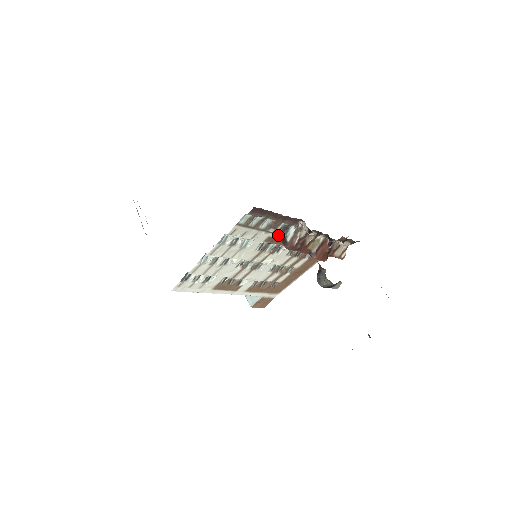
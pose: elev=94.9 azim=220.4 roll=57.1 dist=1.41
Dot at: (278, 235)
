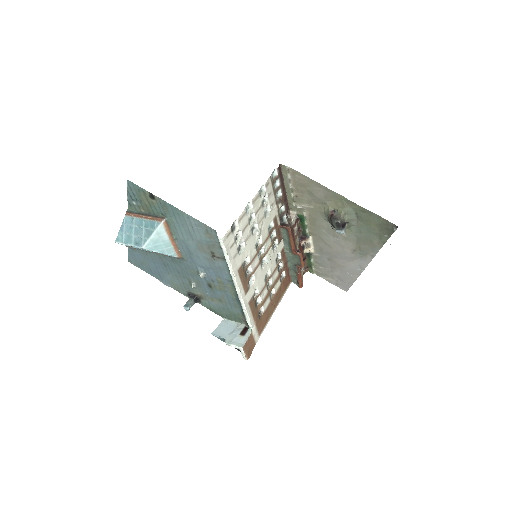
Dot at: (279, 220)
